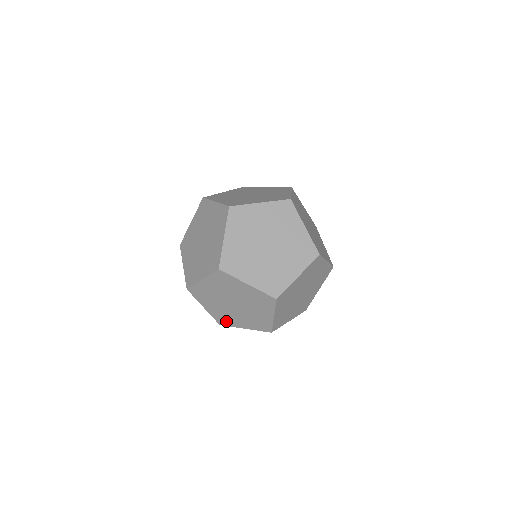
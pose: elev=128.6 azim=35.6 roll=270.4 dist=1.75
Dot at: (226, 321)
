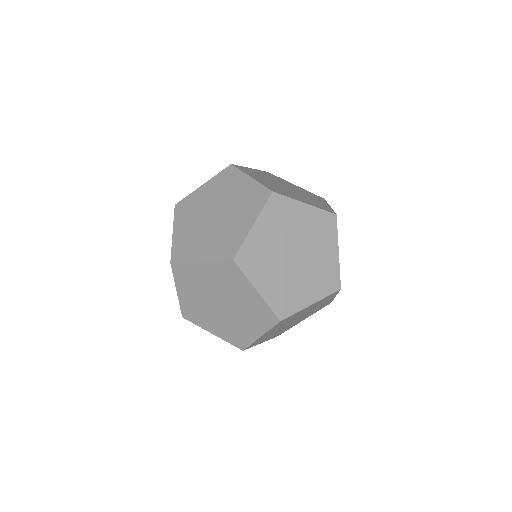
Dot at: (284, 331)
